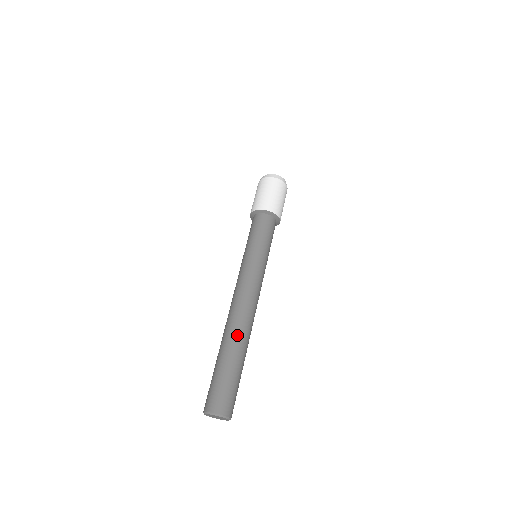
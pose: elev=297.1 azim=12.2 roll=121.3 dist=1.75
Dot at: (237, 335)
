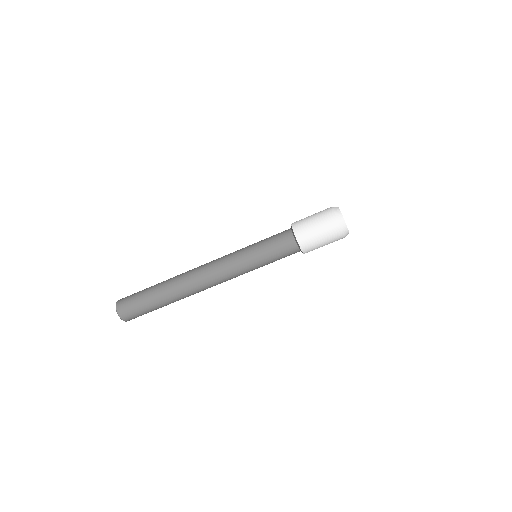
Dot at: (179, 295)
